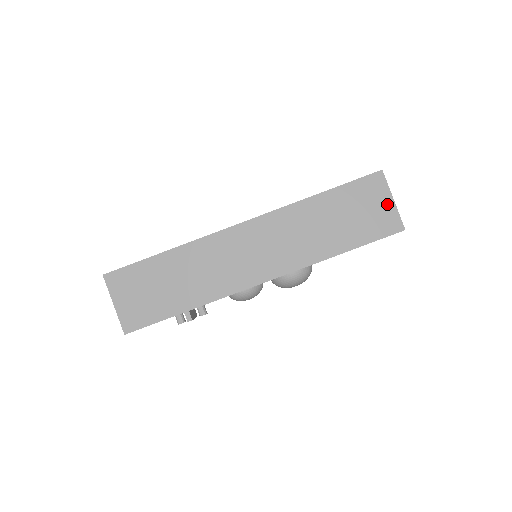
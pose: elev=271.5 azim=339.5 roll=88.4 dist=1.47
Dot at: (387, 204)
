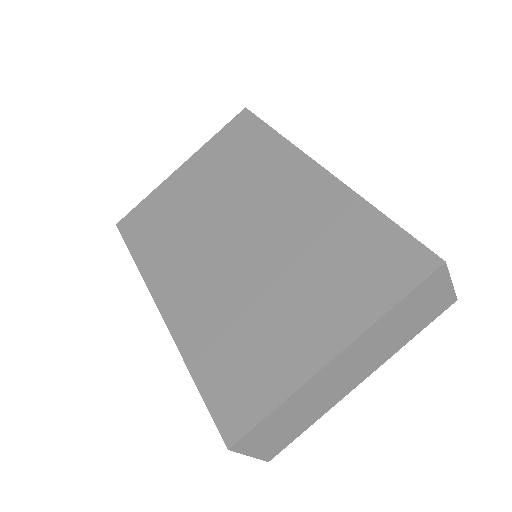
Dot at: occluded
